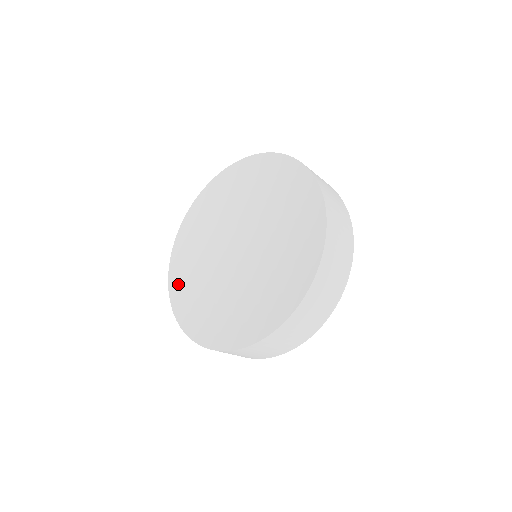
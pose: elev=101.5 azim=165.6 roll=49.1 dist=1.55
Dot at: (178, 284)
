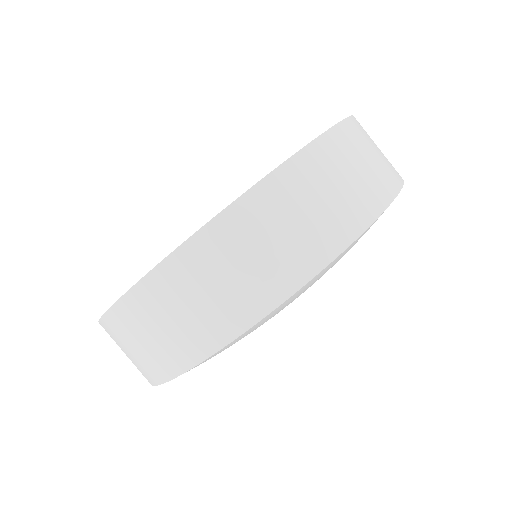
Dot at: occluded
